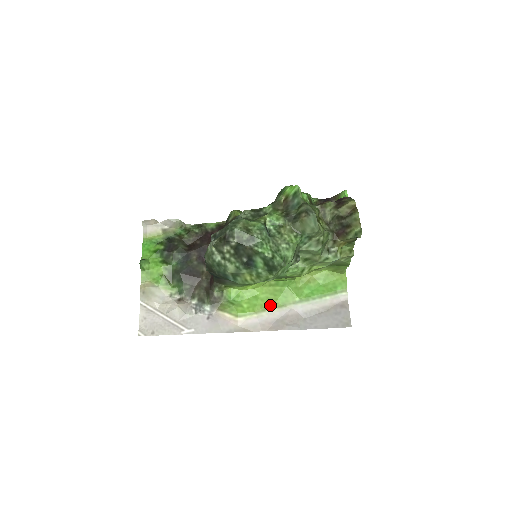
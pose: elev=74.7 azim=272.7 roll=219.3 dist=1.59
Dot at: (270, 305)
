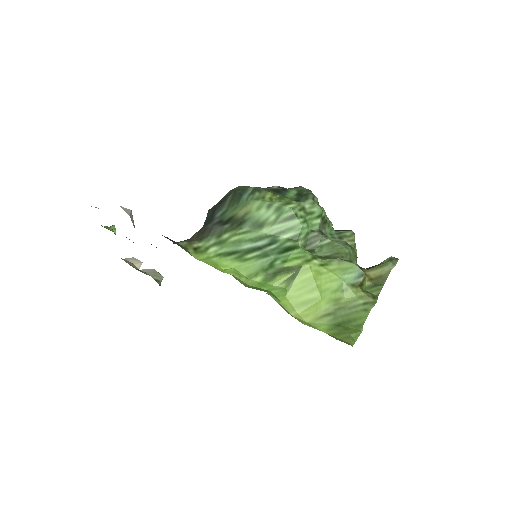
Dot at: occluded
